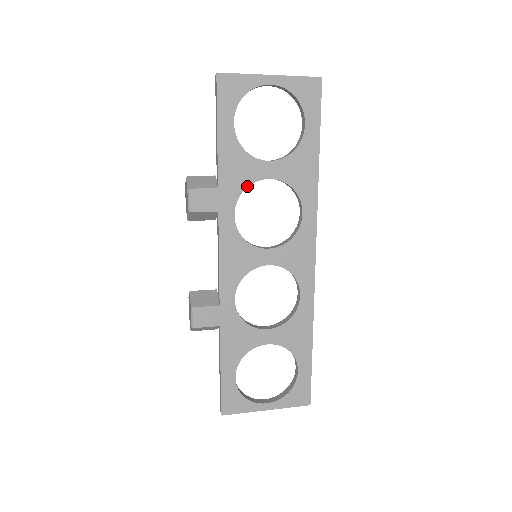
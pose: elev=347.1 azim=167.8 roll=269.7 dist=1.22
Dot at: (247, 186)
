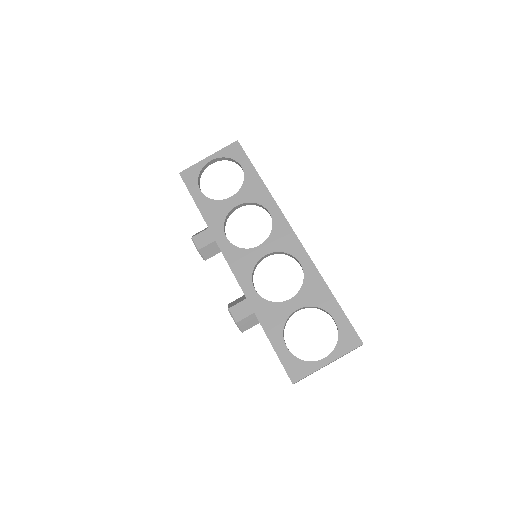
Dot at: (225, 217)
